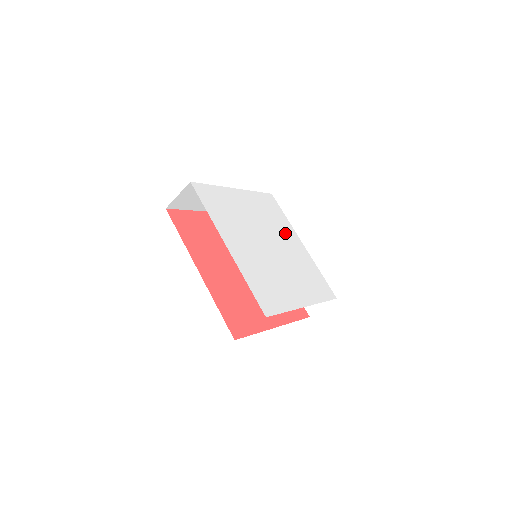
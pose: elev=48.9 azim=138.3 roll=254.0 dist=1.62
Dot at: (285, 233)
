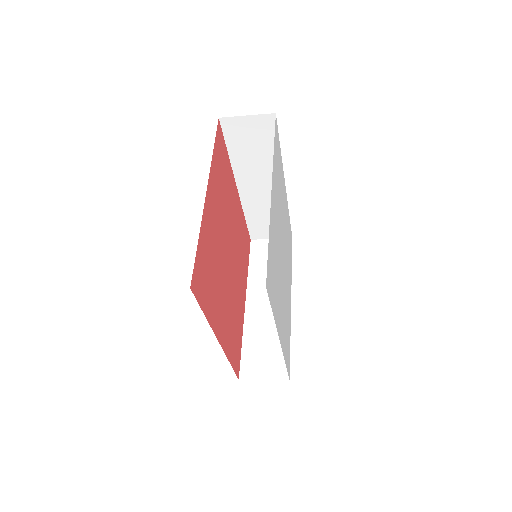
Dot at: (283, 196)
